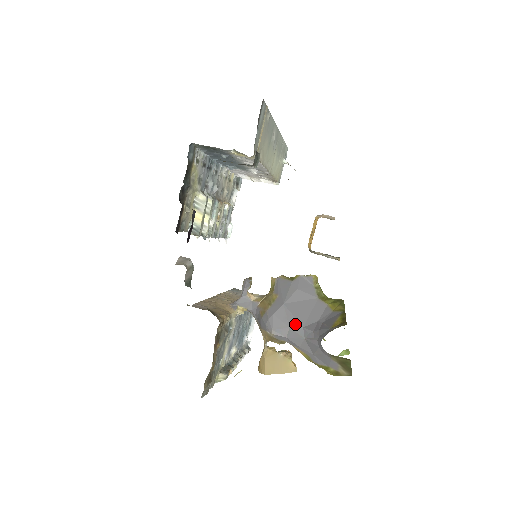
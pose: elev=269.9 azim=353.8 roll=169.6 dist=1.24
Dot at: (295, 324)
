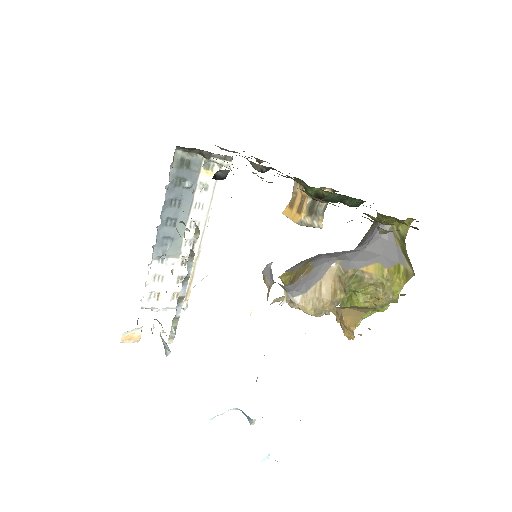
Dot at: (345, 252)
